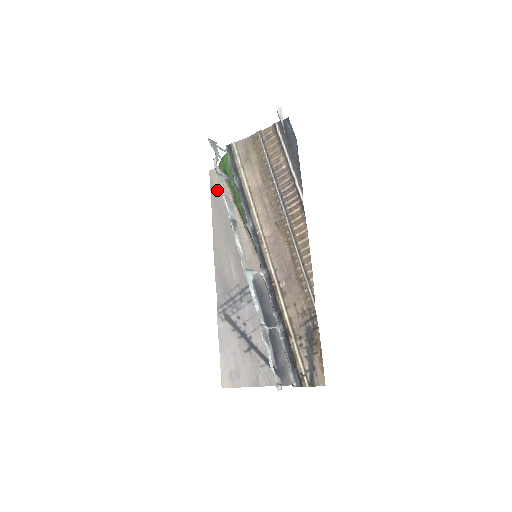
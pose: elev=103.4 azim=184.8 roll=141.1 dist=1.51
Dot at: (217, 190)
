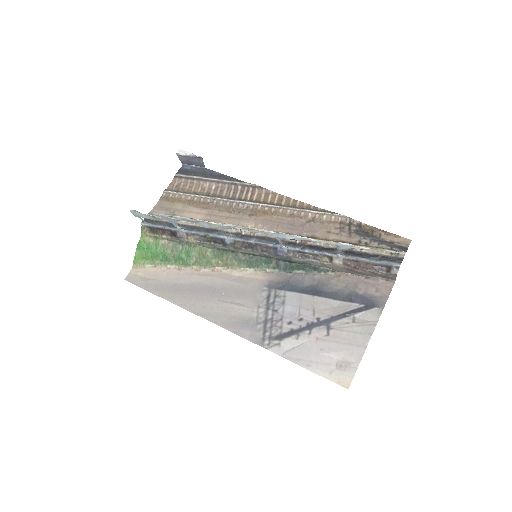
Dot at: (151, 281)
